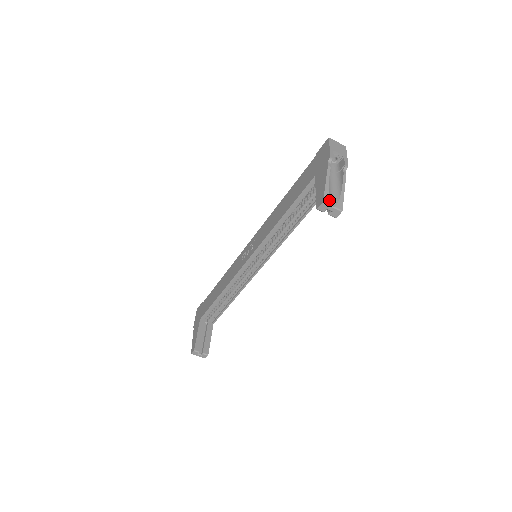
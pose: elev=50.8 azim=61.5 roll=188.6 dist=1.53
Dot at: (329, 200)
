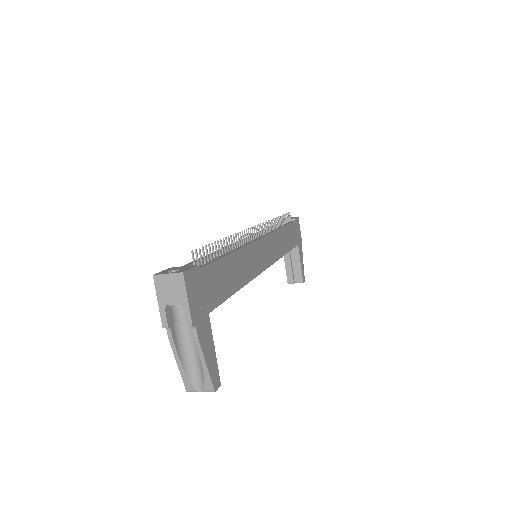
Dot at: (192, 386)
